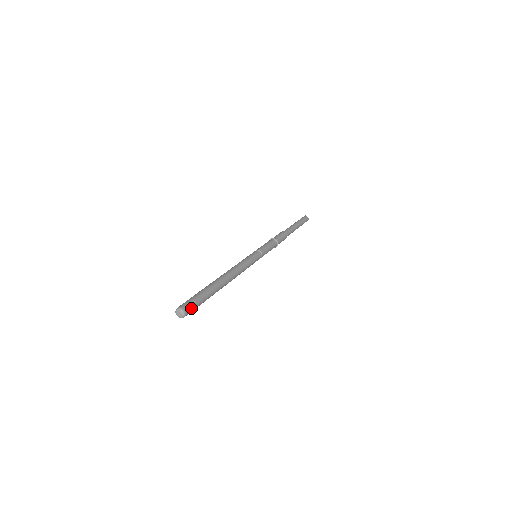
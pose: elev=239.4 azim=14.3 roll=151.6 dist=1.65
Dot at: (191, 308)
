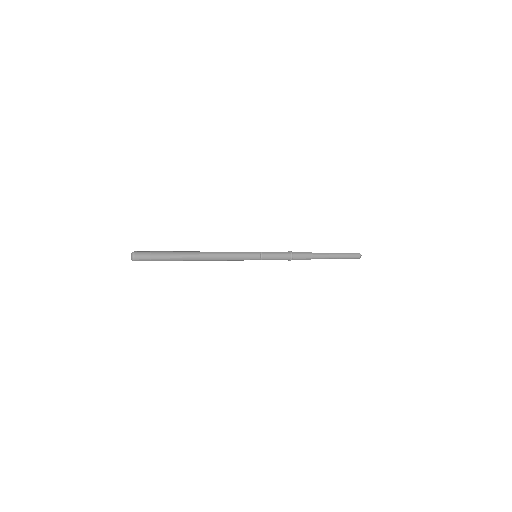
Dot at: (143, 253)
